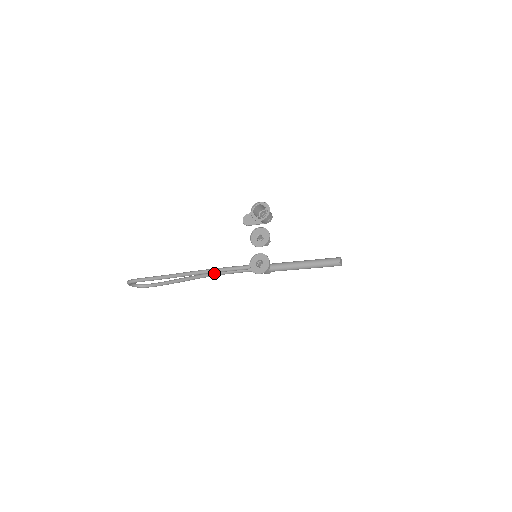
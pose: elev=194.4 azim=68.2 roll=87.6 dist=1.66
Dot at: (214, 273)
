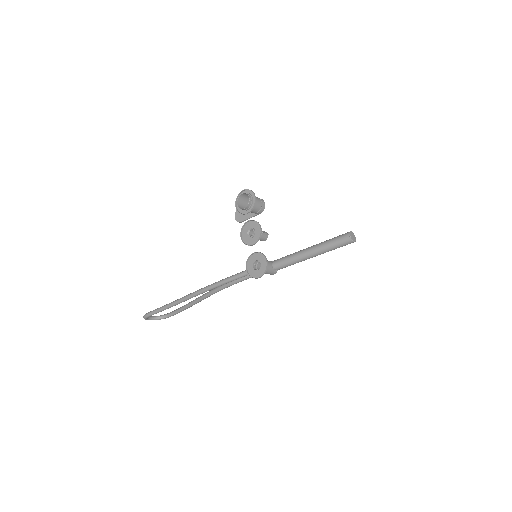
Dot at: (219, 287)
